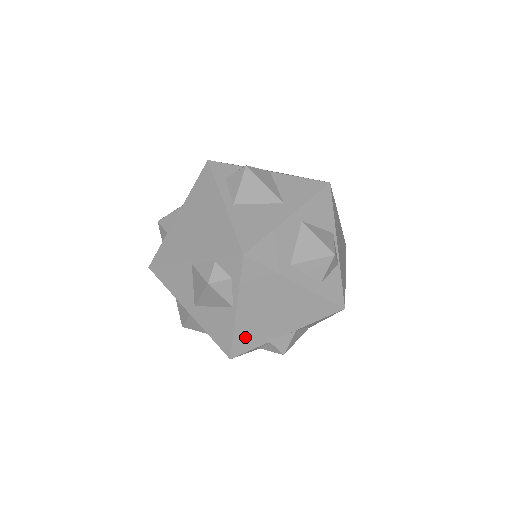
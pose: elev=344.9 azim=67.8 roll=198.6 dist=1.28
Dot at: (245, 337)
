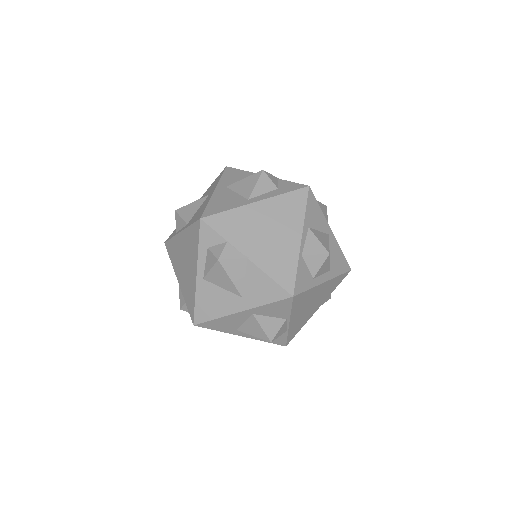
Dot at: occluded
